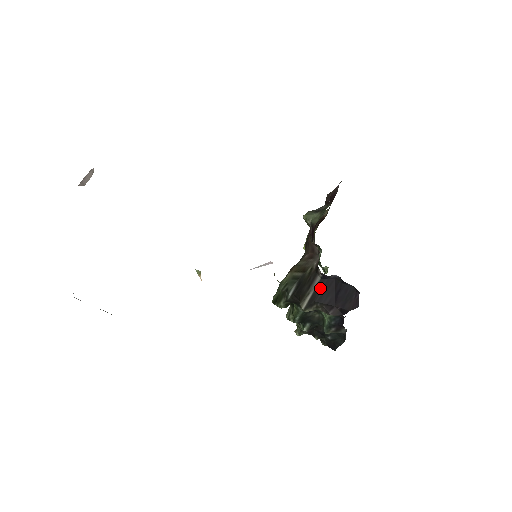
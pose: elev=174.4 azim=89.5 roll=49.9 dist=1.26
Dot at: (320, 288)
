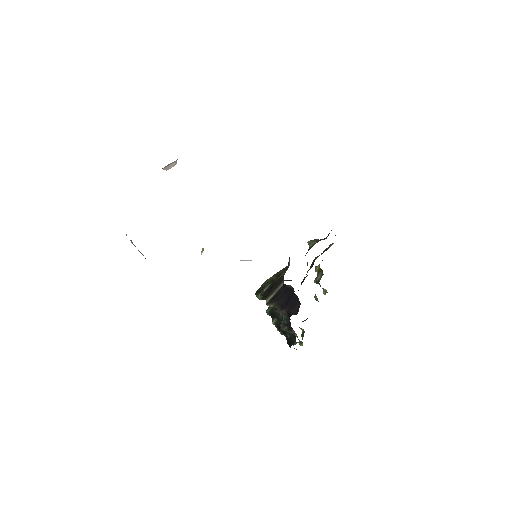
Dot at: (280, 292)
